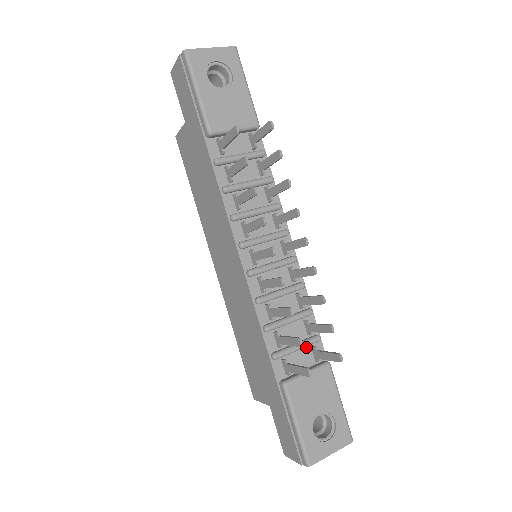
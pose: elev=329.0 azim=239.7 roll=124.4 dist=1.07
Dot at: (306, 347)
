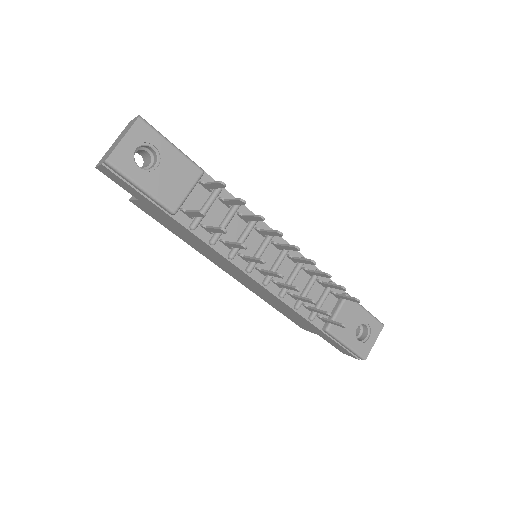
Dot at: (327, 295)
